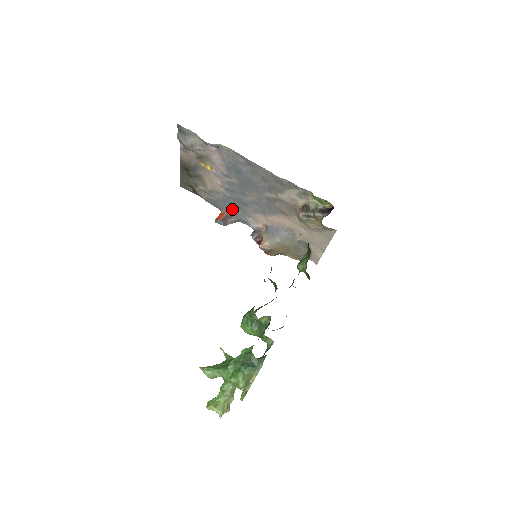
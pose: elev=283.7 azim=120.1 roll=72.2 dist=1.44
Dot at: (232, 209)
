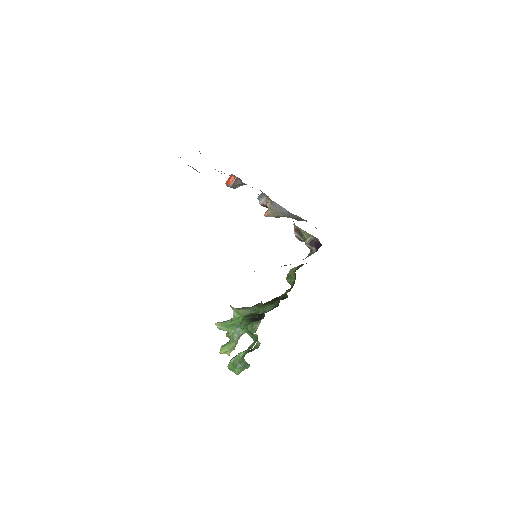
Dot at: occluded
